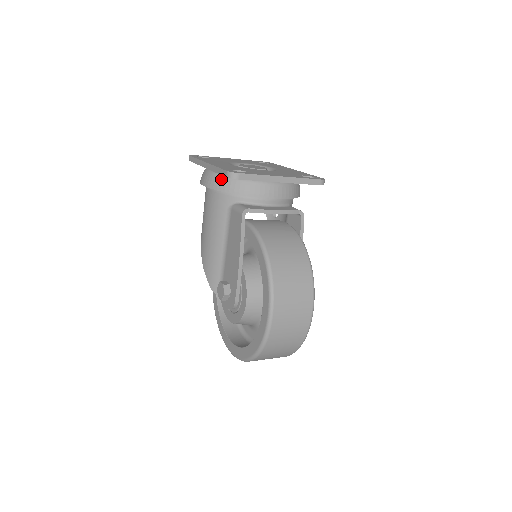
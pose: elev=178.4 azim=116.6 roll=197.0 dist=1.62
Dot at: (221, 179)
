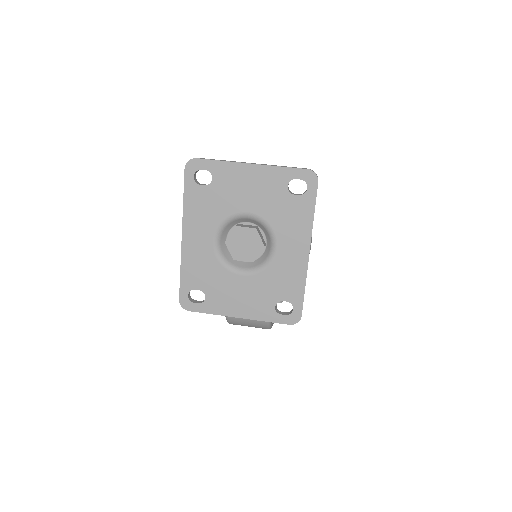
Dot at: occluded
